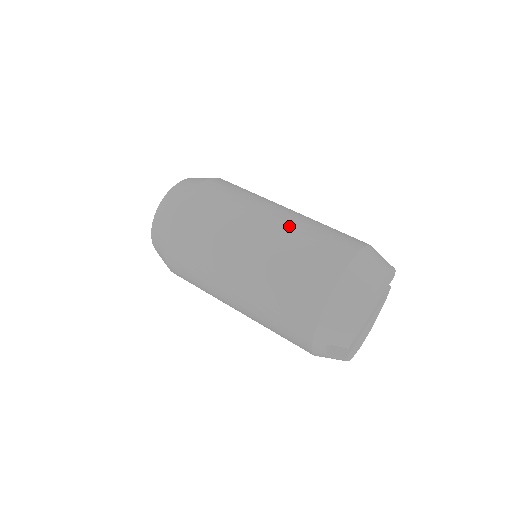
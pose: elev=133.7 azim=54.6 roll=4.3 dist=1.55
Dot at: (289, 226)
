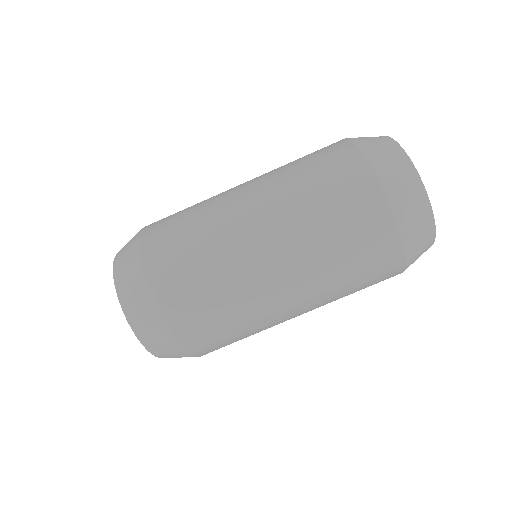
Dot at: (299, 241)
